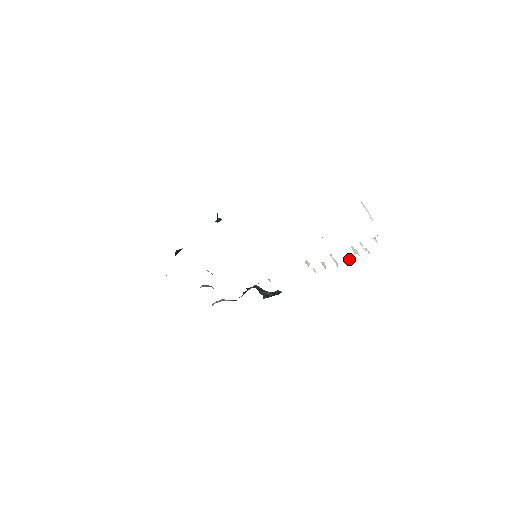
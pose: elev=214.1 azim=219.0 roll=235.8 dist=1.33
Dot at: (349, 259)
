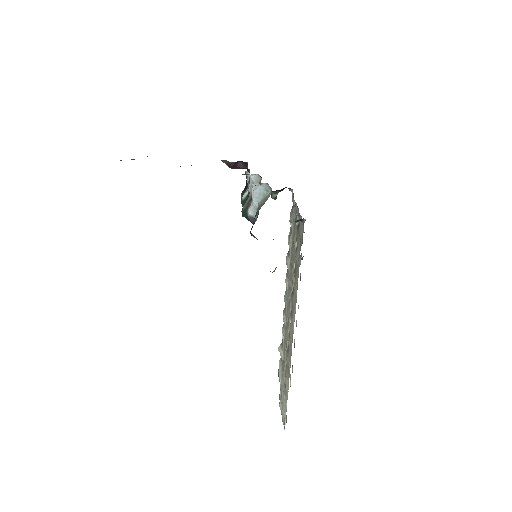
Dot at: occluded
